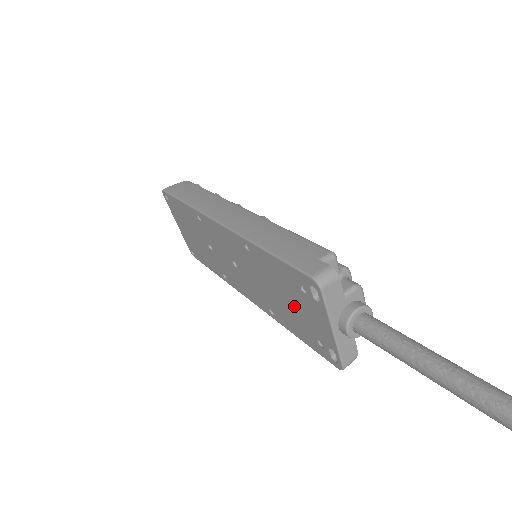
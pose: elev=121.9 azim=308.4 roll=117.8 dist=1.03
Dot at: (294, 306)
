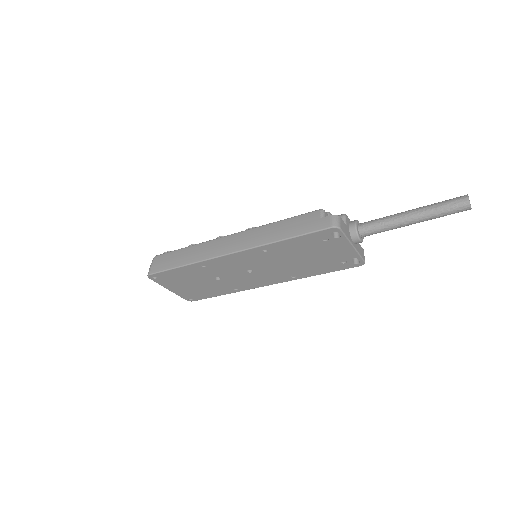
Dot at: (317, 256)
